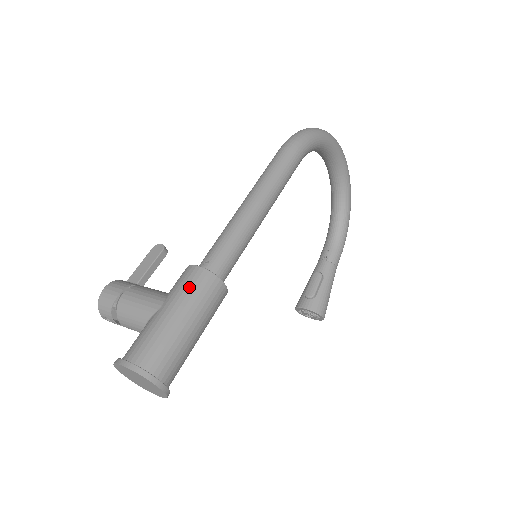
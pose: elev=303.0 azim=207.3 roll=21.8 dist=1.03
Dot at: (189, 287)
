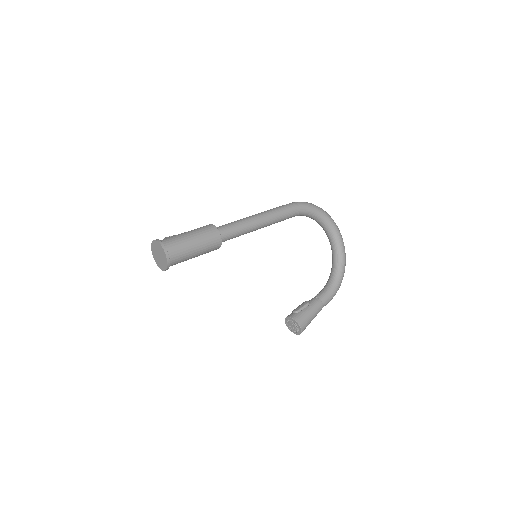
Dot at: (201, 228)
